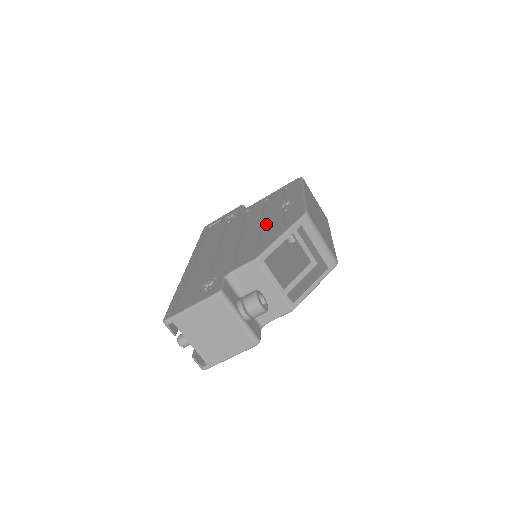
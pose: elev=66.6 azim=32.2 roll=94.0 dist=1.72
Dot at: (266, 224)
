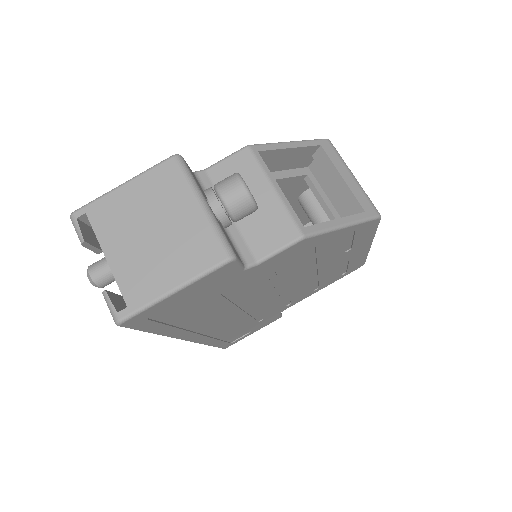
Dot at: occluded
